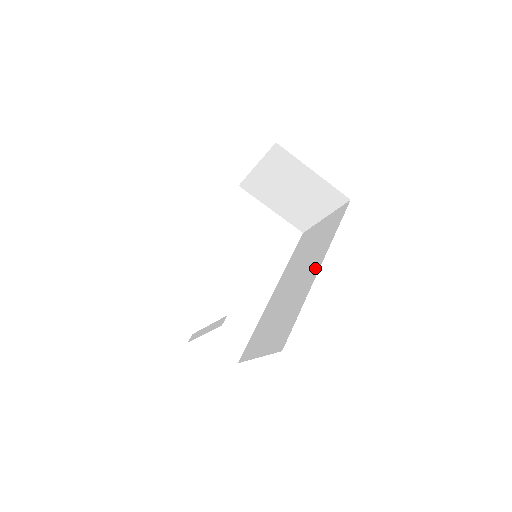
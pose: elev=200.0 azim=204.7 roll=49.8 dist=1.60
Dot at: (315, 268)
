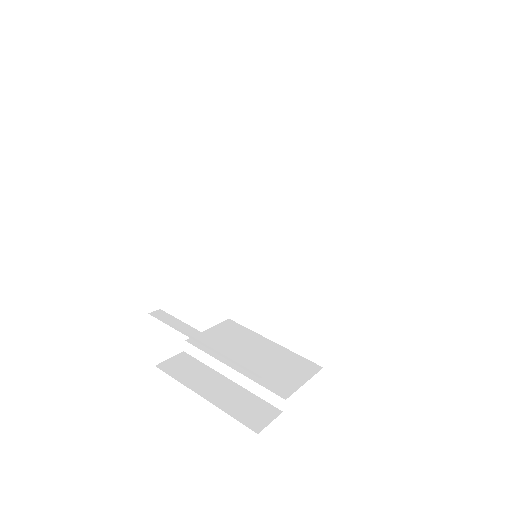
Dot at: (338, 255)
